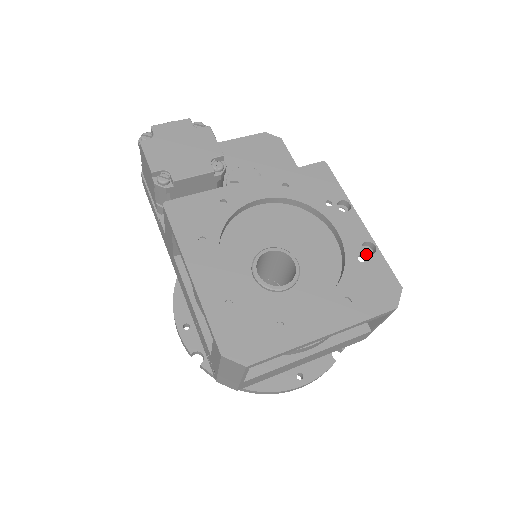
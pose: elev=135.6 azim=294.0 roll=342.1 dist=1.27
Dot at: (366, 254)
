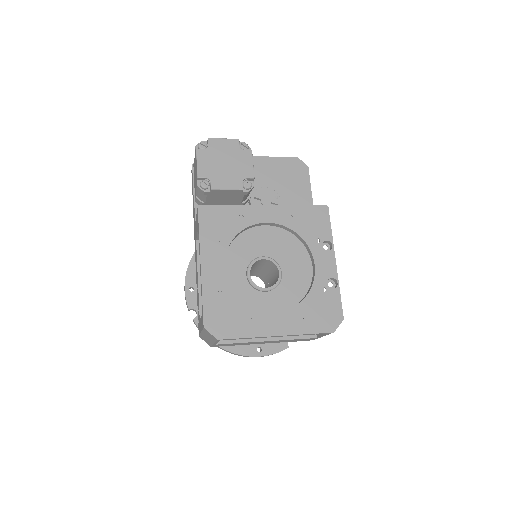
Dot at: (328, 287)
